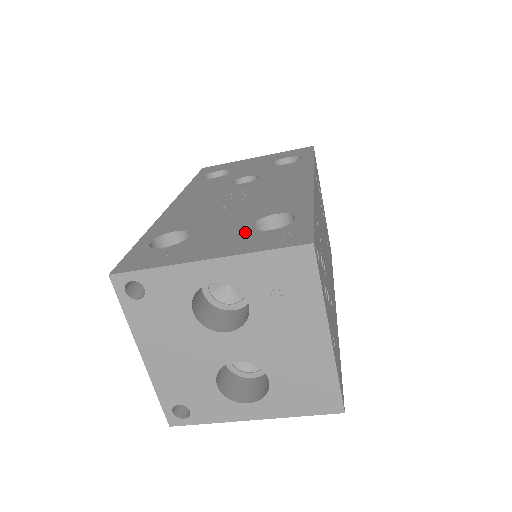
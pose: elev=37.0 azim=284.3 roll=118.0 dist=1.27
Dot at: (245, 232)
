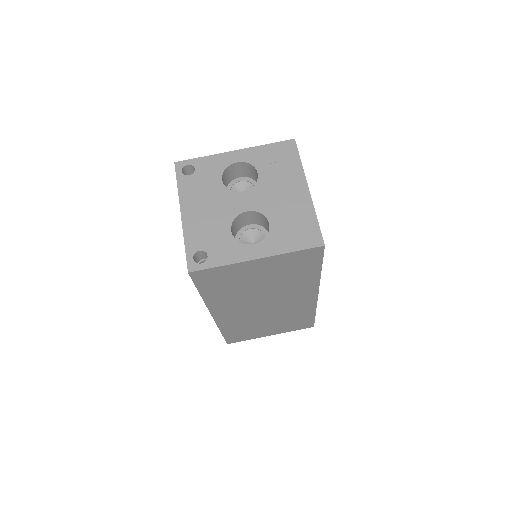
Dot at: occluded
